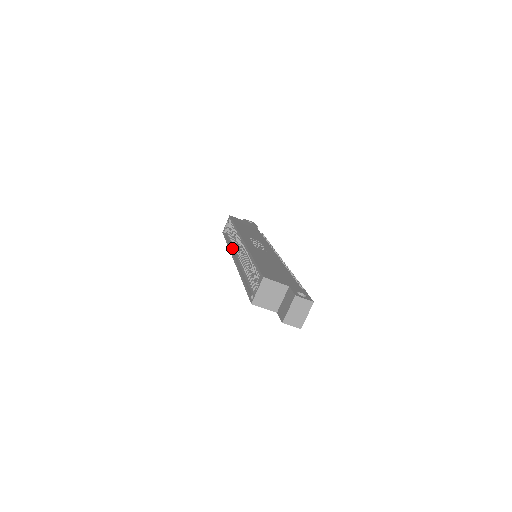
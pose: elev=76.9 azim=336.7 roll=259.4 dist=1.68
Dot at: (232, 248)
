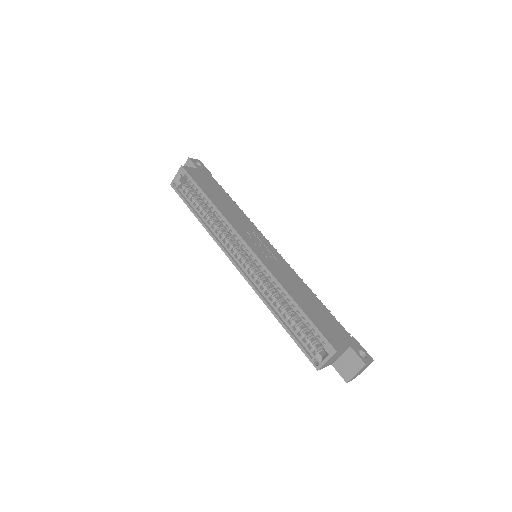
Dot at: (215, 236)
